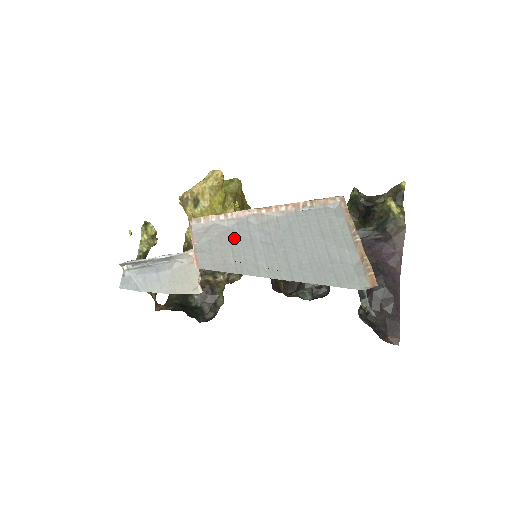
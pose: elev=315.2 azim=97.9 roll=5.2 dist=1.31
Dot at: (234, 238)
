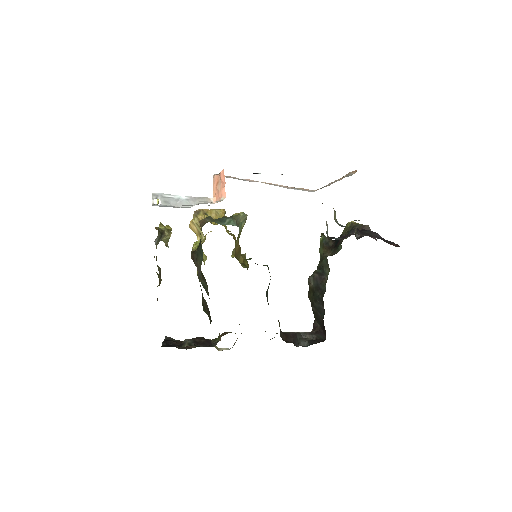
Dot at: occluded
